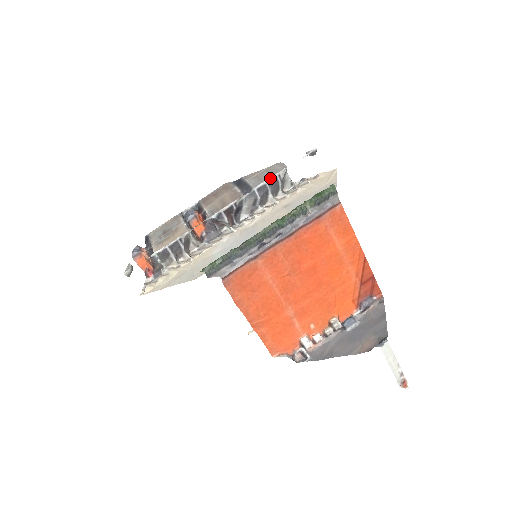
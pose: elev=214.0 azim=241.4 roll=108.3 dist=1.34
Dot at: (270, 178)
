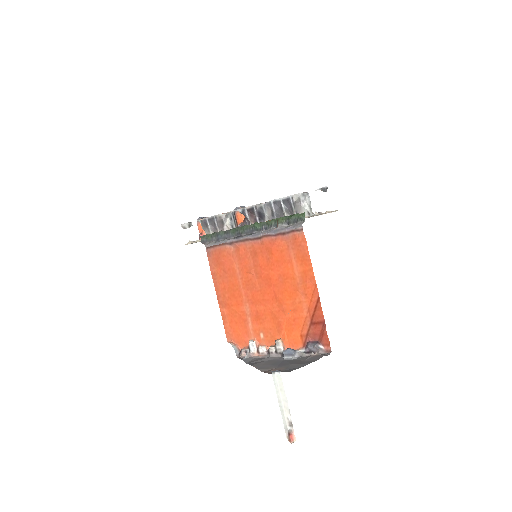
Dot at: (285, 197)
